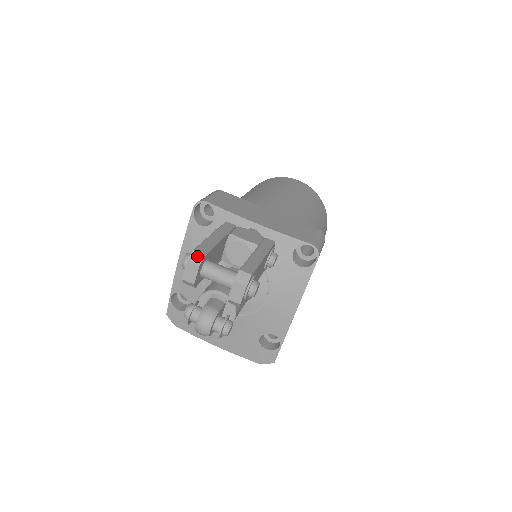
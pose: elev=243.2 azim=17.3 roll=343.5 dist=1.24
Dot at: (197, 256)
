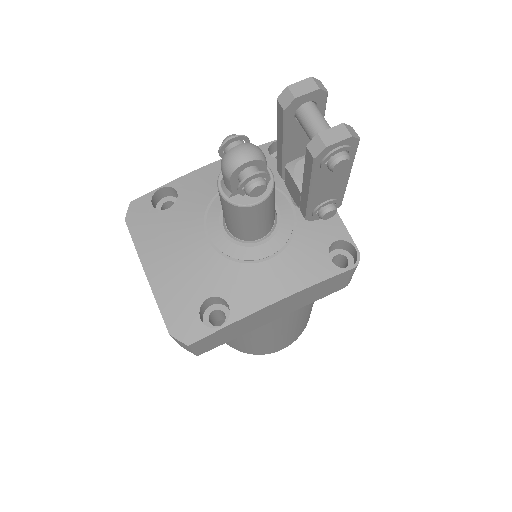
Dot at: (322, 85)
